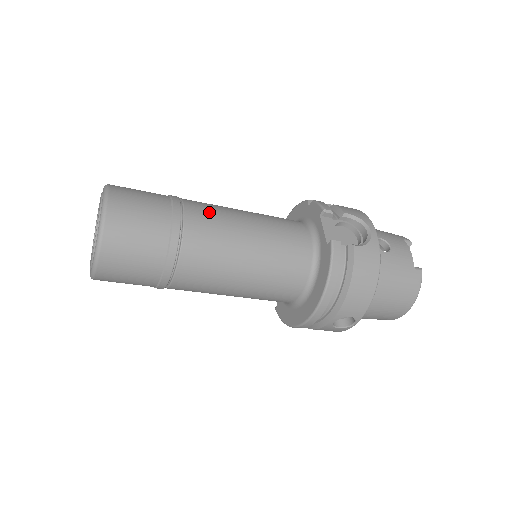
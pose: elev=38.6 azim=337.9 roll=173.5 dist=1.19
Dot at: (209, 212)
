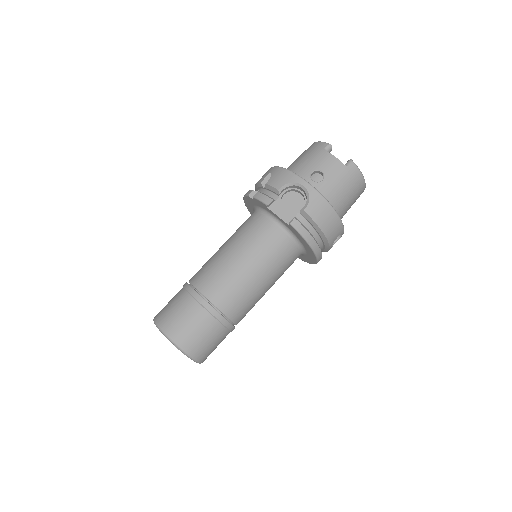
Dot at: (215, 280)
